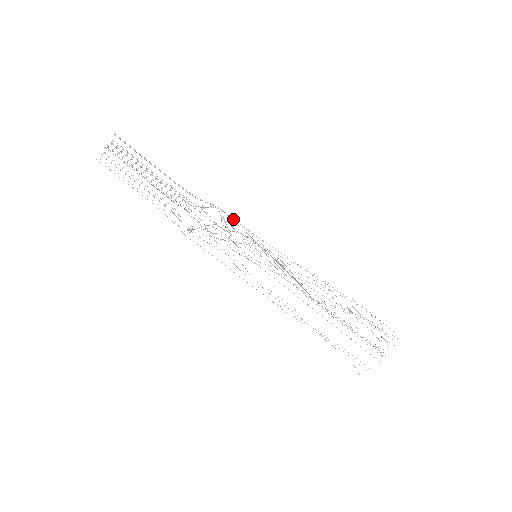
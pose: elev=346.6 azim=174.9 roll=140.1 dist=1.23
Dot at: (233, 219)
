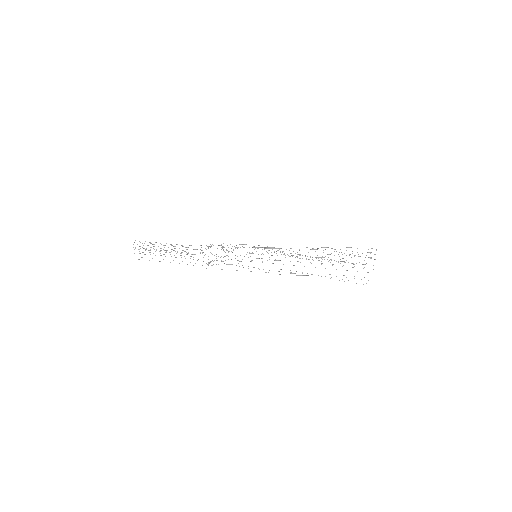
Dot at: occluded
